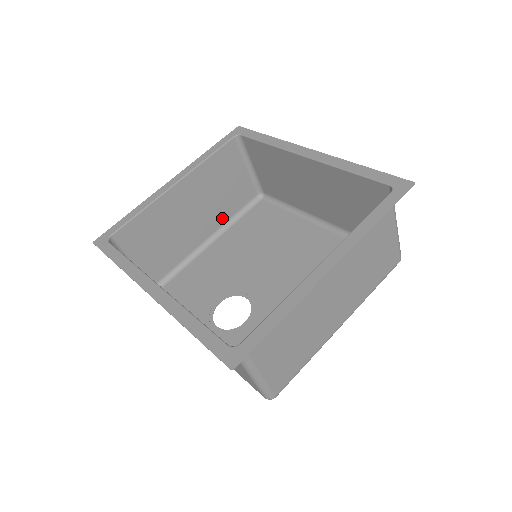
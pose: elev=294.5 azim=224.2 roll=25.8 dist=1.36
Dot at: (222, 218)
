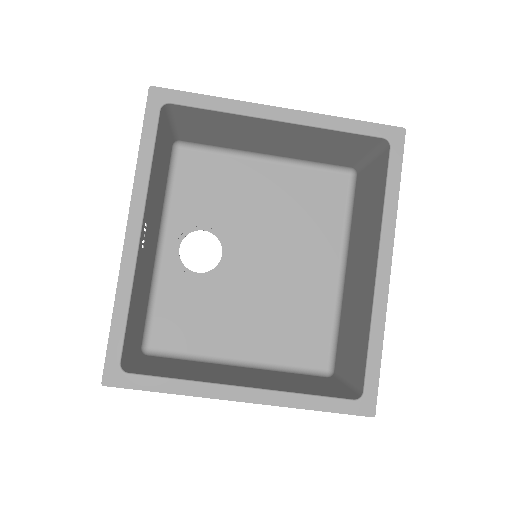
Dot at: (297, 156)
